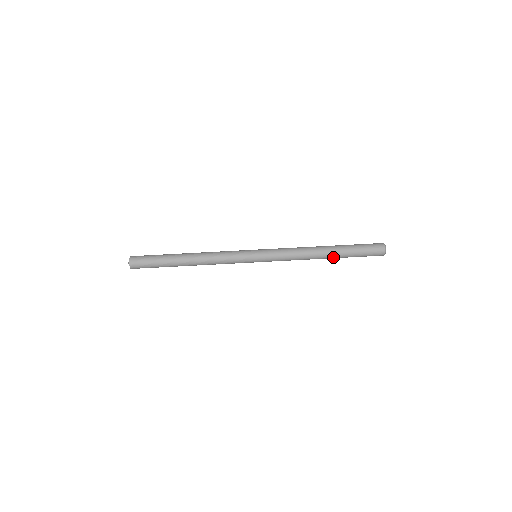
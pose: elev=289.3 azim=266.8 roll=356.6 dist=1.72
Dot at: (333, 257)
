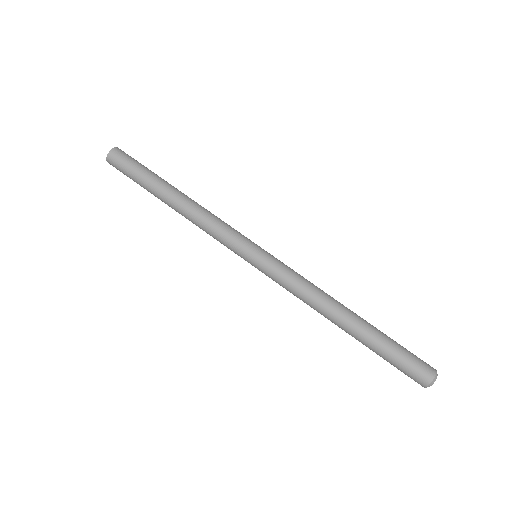
Dot at: (354, 330)
